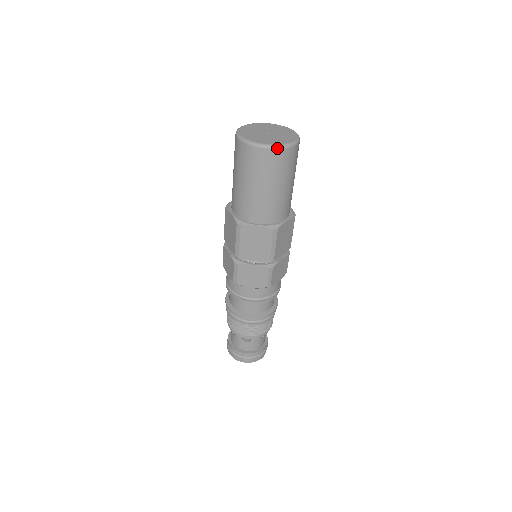
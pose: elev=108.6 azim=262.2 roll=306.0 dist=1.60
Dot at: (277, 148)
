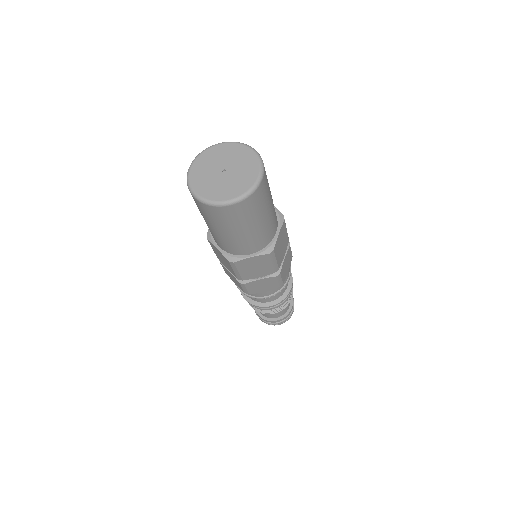
Dot at: (244, 198)
